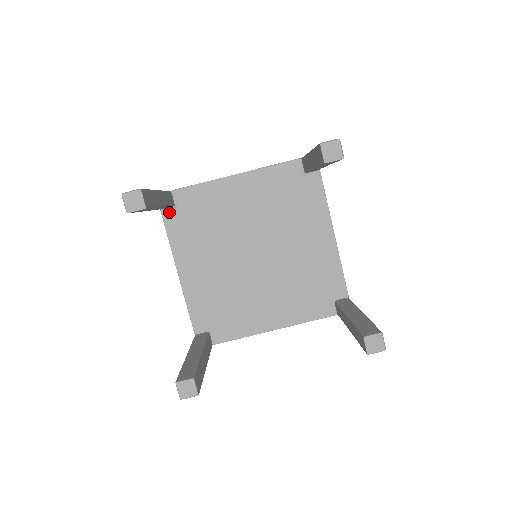
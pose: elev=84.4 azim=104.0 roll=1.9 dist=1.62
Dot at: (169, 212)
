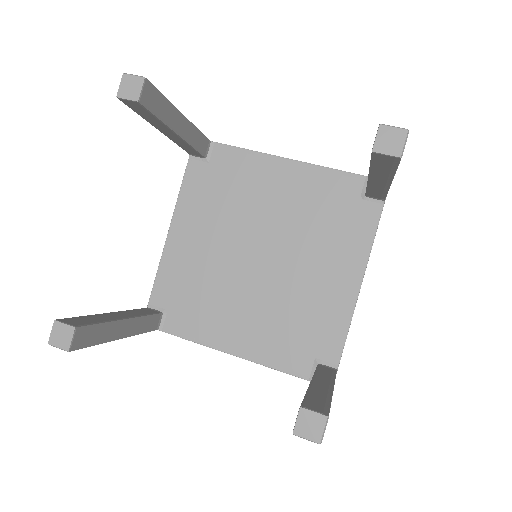
Dot at: (197, 162)
